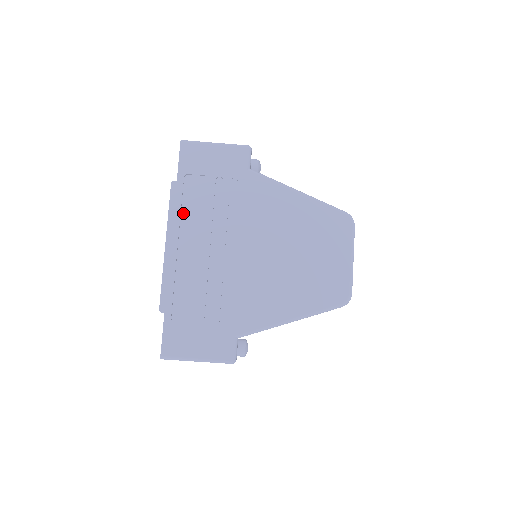
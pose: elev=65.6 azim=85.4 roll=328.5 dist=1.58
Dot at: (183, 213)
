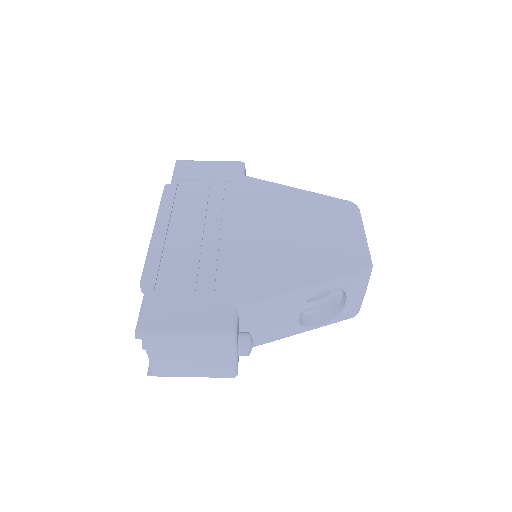
Dot at: (175, 206)
